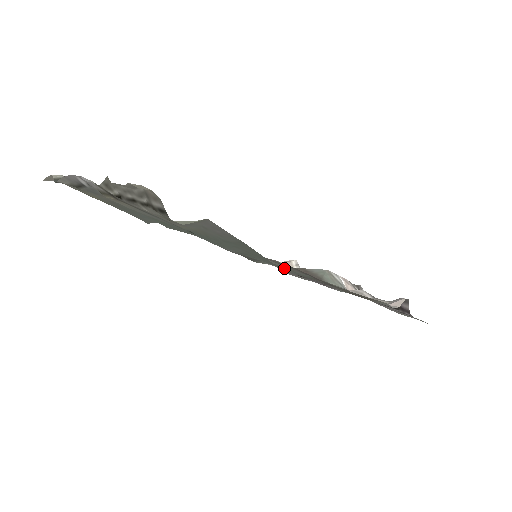
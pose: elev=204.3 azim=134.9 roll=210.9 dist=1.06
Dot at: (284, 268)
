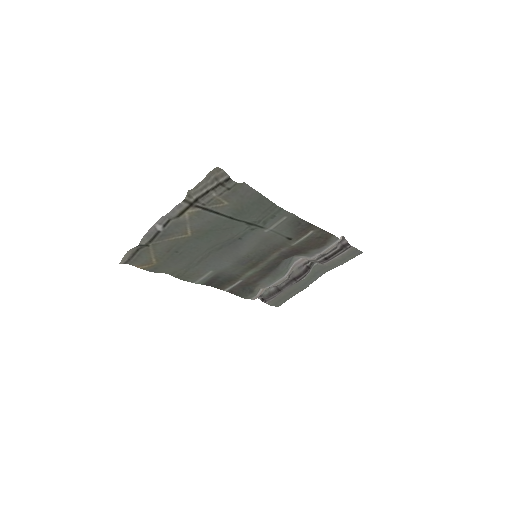
Dot at: (282, 216)
